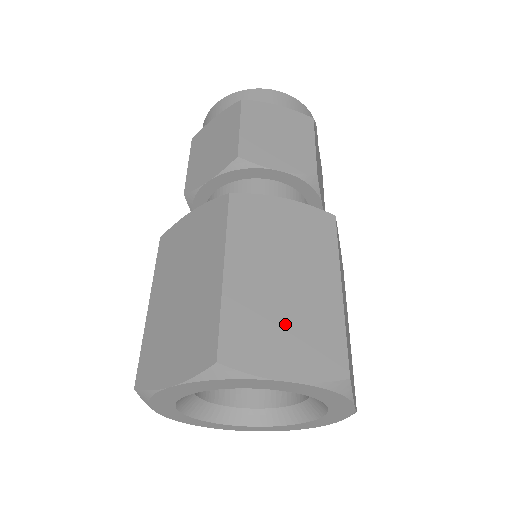
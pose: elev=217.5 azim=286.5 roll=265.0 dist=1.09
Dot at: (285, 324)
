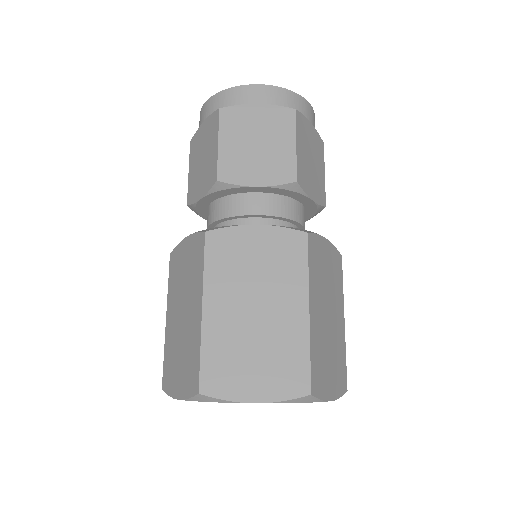
Dot at: (255, 353)
